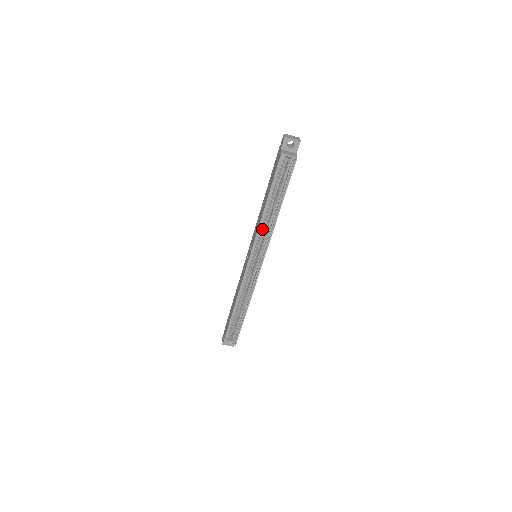
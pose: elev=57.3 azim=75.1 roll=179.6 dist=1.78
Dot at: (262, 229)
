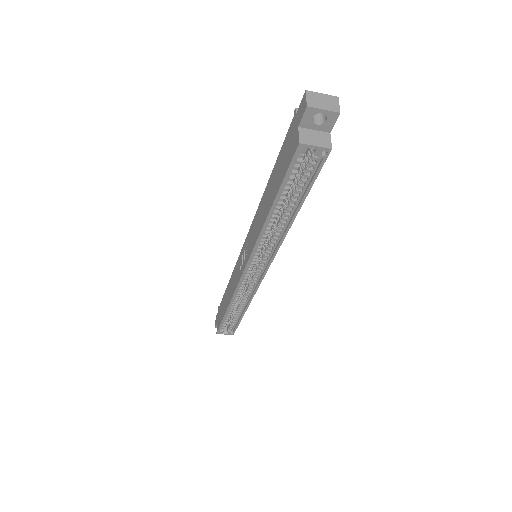
Dot at: occluded
